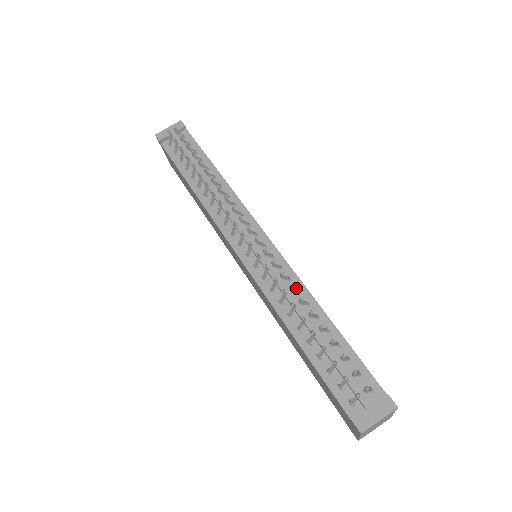
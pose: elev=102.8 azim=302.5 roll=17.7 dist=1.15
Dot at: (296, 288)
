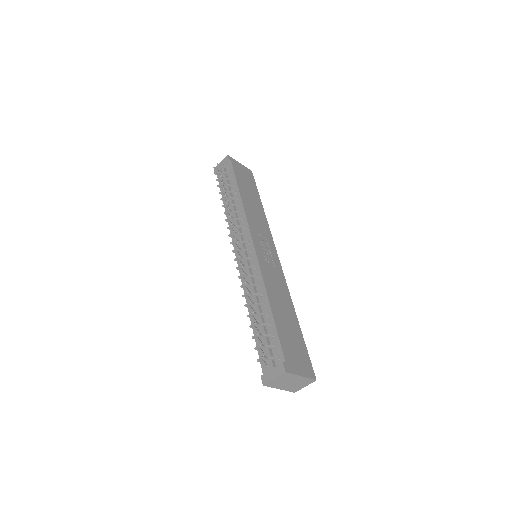
Dot at: (259, 283)
